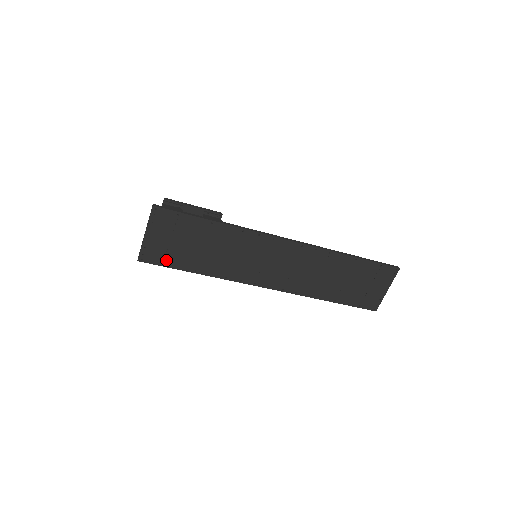
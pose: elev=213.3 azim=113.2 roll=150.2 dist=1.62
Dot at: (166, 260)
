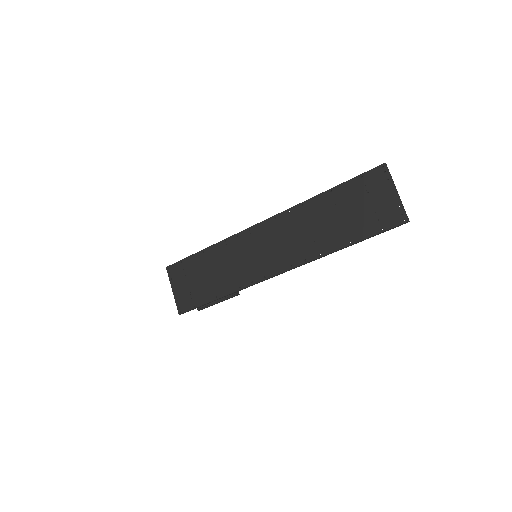
Dot at: (194, 302)
